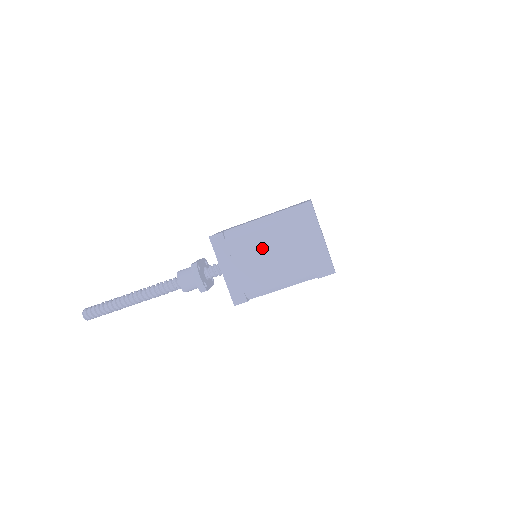
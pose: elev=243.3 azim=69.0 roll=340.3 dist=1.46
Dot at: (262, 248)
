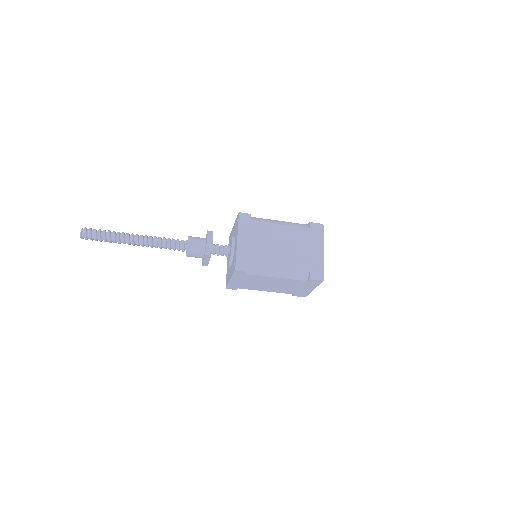
Dot at: (276, 237)
